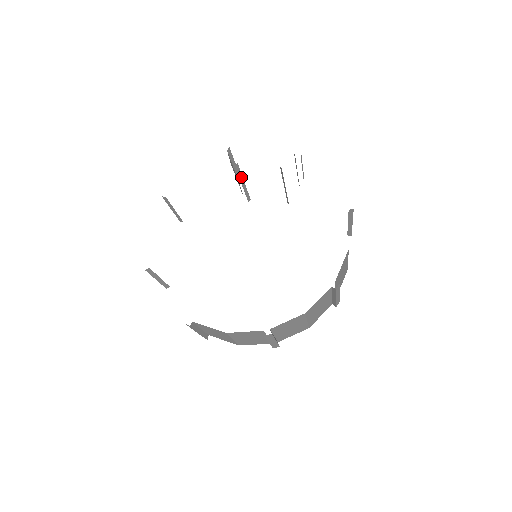
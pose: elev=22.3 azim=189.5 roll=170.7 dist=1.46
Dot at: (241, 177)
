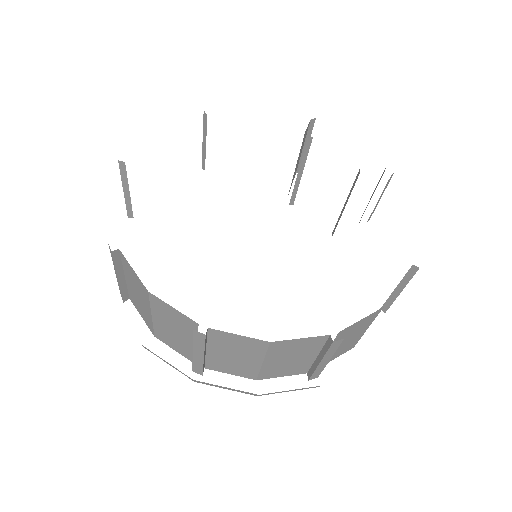
Dot at: (304, 161)
